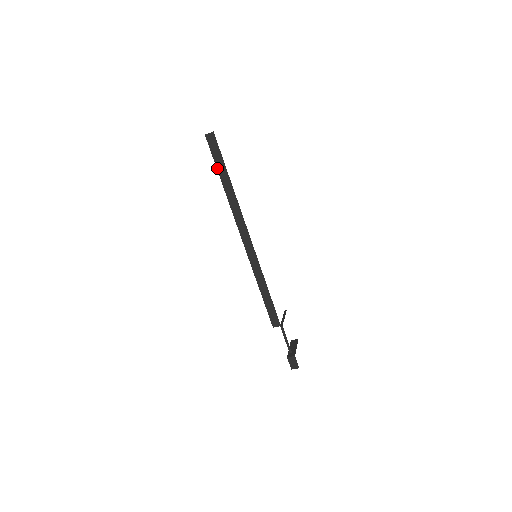
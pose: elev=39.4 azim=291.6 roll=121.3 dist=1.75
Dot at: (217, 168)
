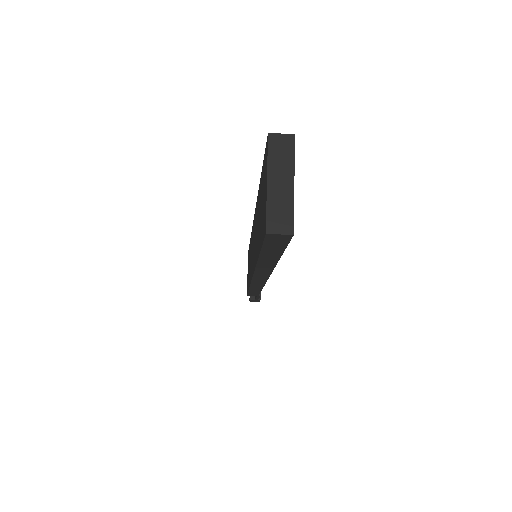
Dot at: (261, 253)
